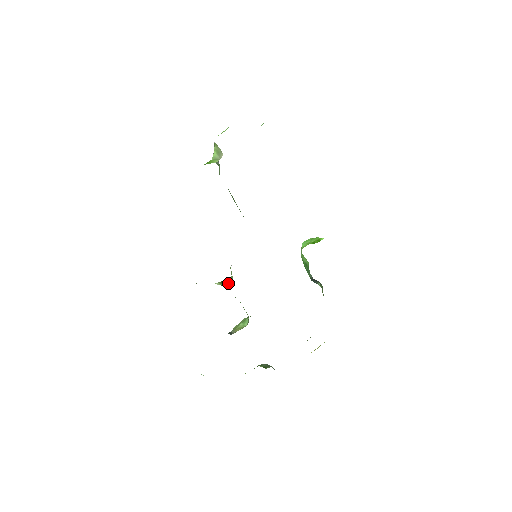
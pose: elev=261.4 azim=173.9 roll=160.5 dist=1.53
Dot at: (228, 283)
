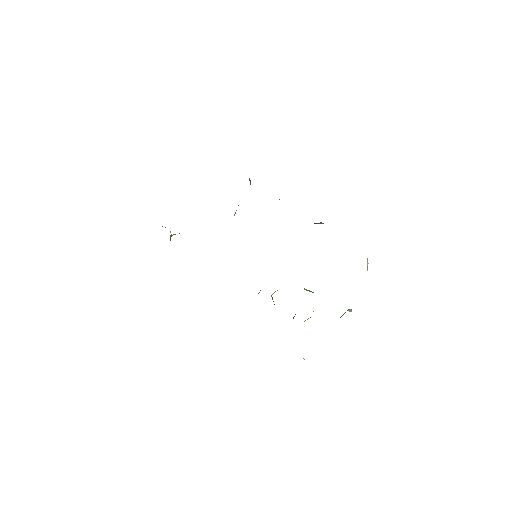
Dot at: occluded
